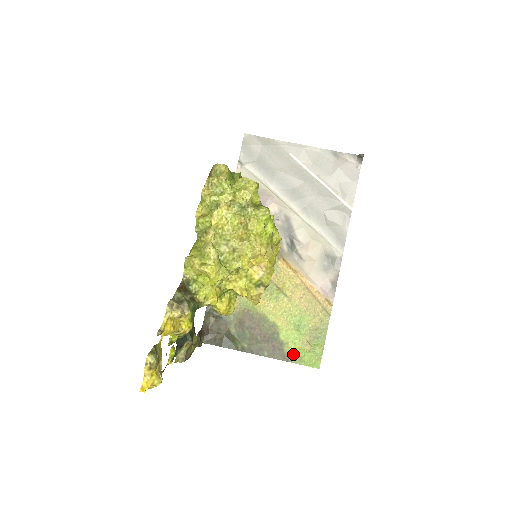
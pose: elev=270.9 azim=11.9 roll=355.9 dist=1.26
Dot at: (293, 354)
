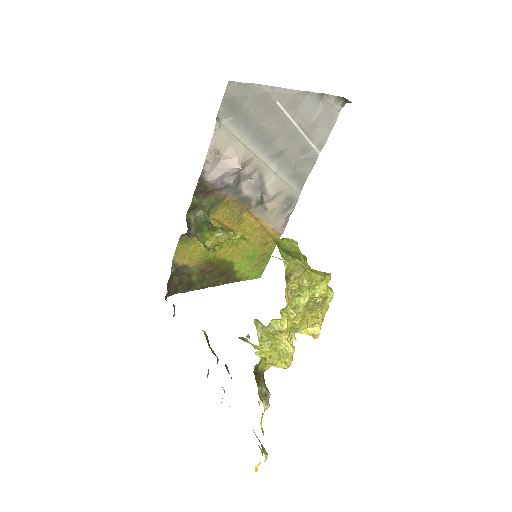
Dot at: (242, 276)
